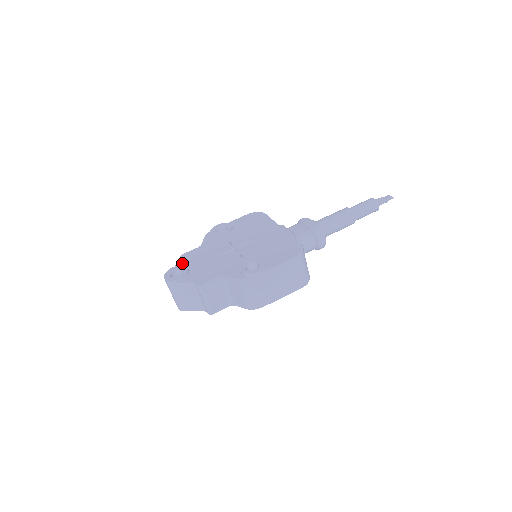
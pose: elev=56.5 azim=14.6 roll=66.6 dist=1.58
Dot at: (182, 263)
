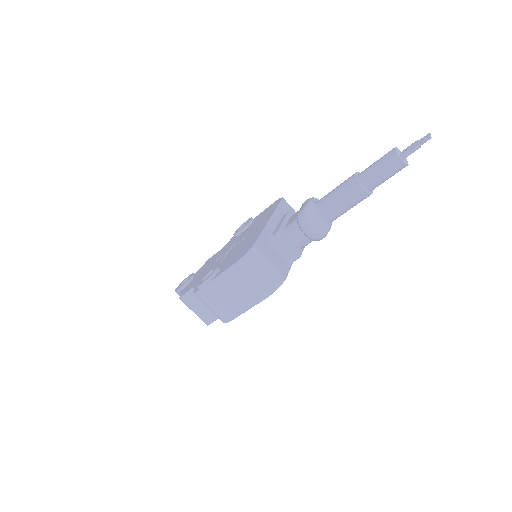
Dot at: (199, 270)
